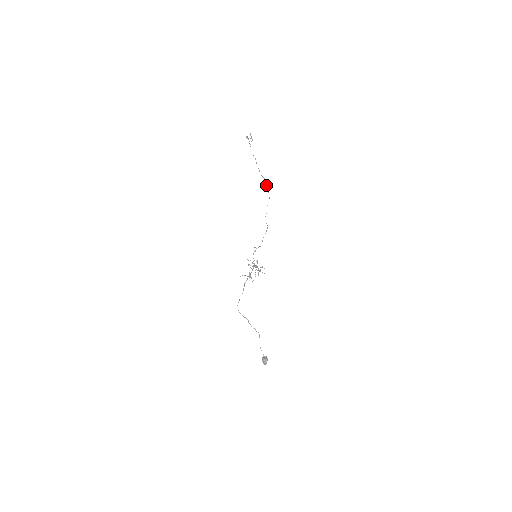
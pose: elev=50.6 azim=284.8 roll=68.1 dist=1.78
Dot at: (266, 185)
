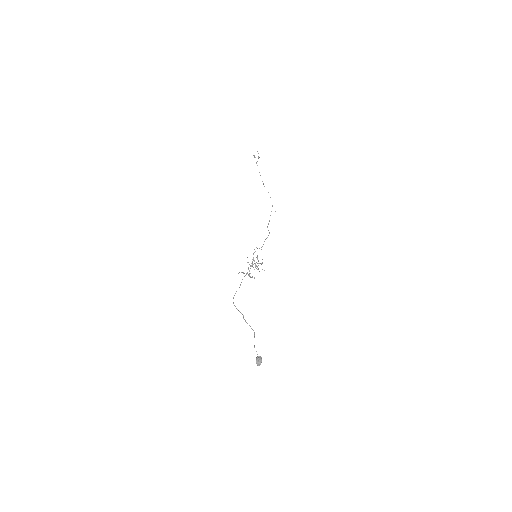
Dot at: (270, 197)
